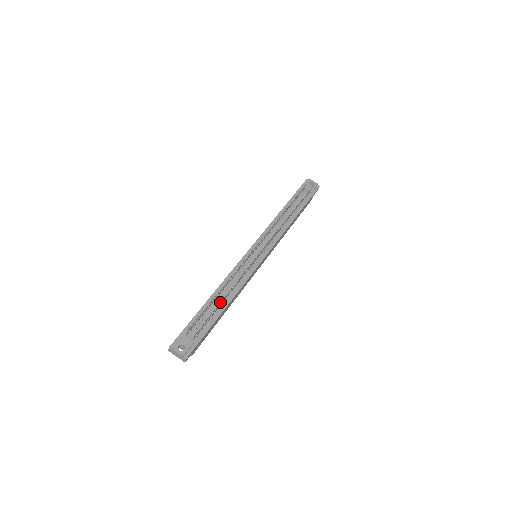
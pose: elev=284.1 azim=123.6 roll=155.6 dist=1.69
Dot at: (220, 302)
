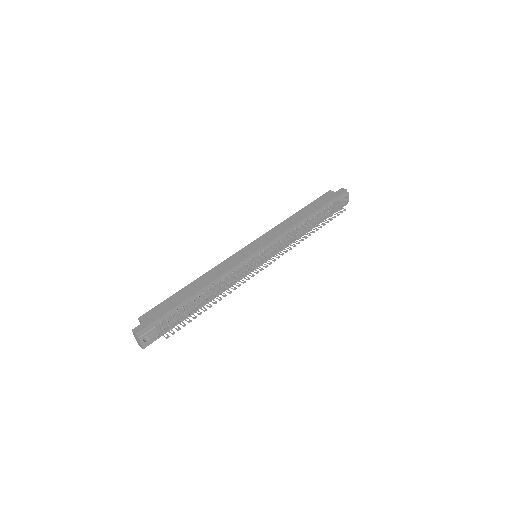
Dot at: occluded
